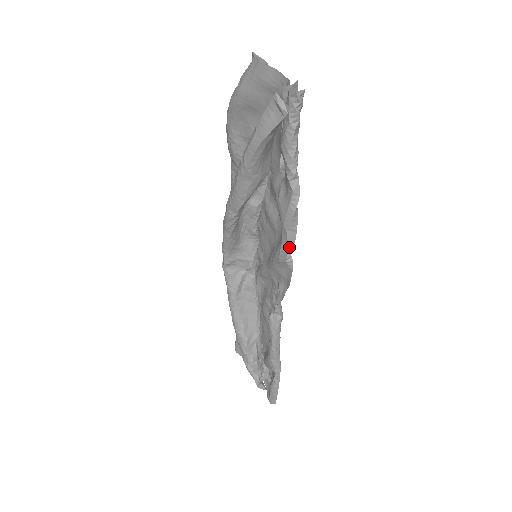
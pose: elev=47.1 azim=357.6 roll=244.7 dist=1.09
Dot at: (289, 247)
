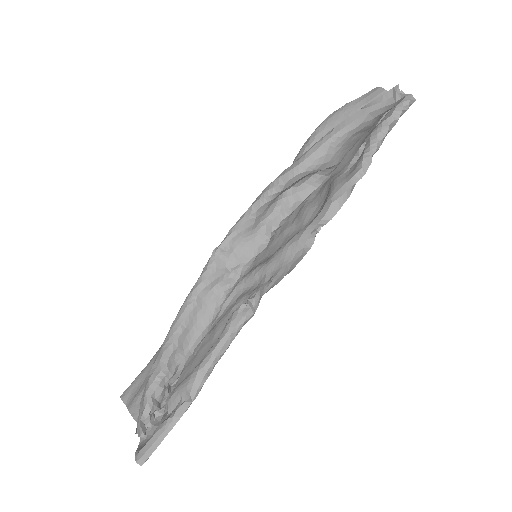
Dot at: (322, 222)
